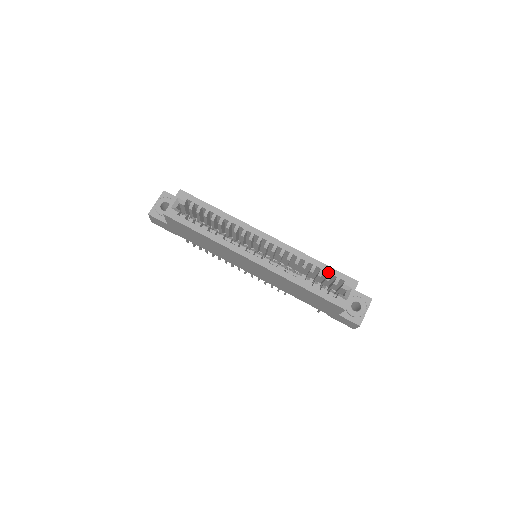
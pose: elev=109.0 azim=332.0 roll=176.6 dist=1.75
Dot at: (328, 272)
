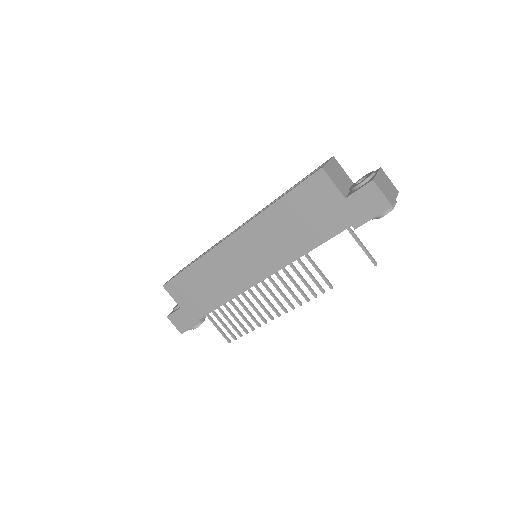
Dot at: (301, 180)
